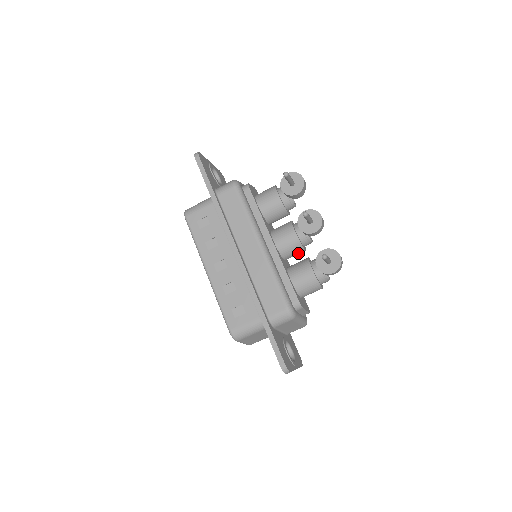
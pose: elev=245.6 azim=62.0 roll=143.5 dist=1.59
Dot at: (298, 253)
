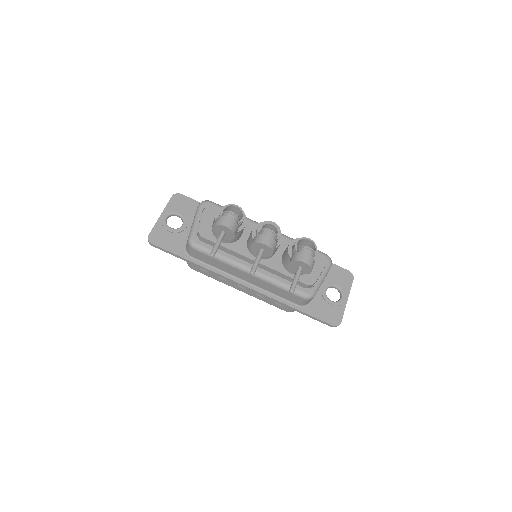
Dot at: occluded
